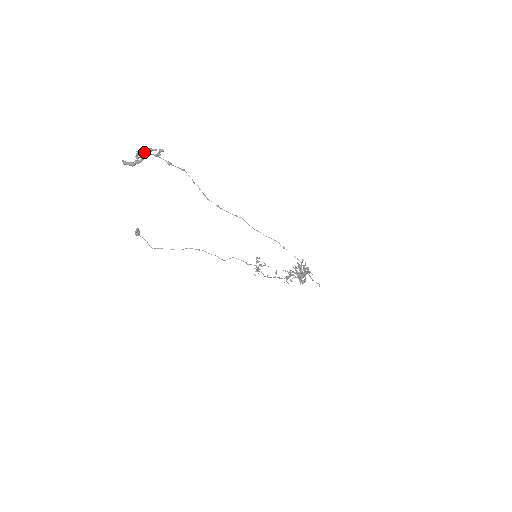
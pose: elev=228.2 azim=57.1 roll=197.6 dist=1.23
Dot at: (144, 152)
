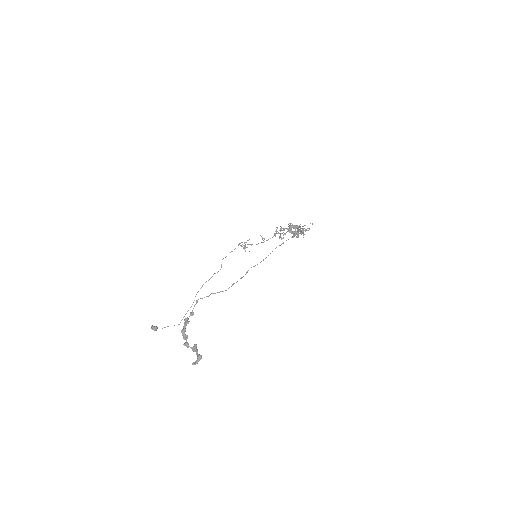
Dot at: (185, 338)
